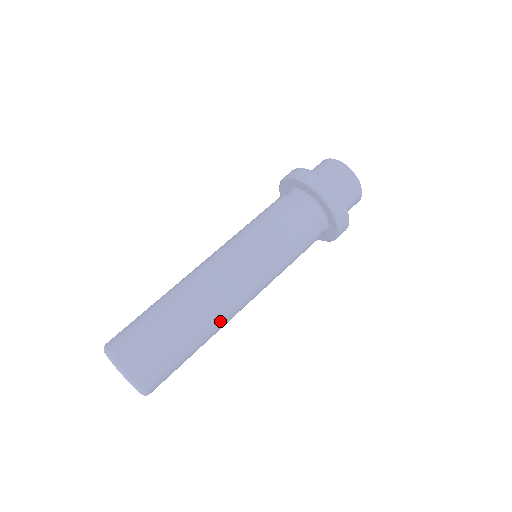
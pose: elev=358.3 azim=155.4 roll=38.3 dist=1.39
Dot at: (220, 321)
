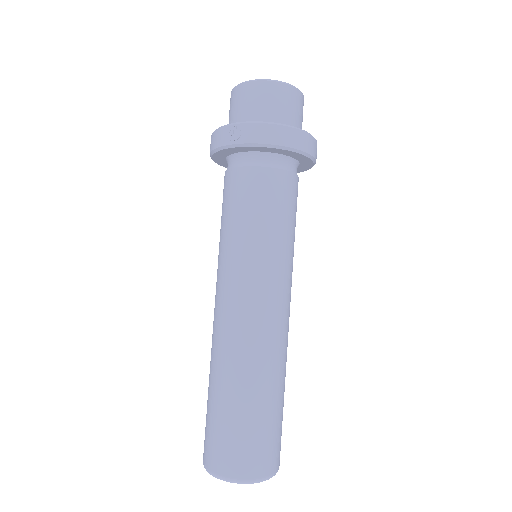
Dot at: occluded
